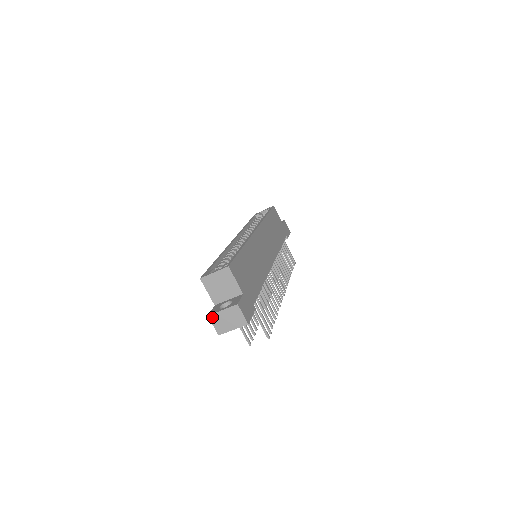
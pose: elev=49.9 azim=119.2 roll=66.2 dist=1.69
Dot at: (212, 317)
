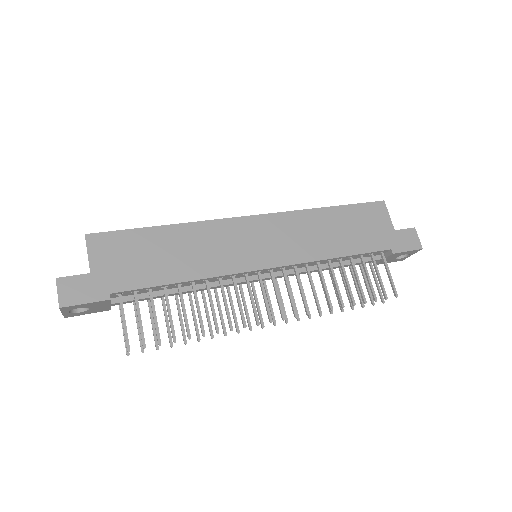
Dot at: occluded
